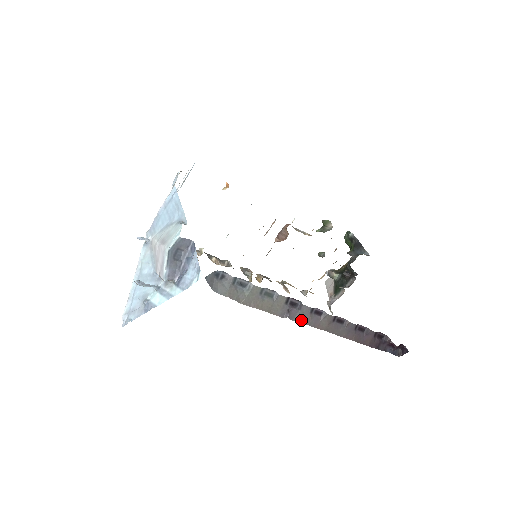
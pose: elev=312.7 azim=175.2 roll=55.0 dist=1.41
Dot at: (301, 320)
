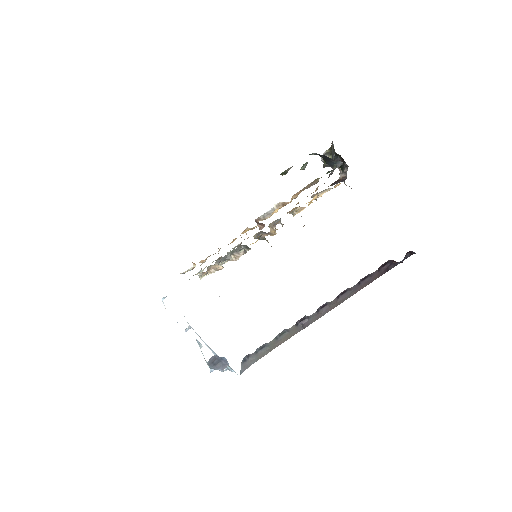
Dot at: (315, 319)
